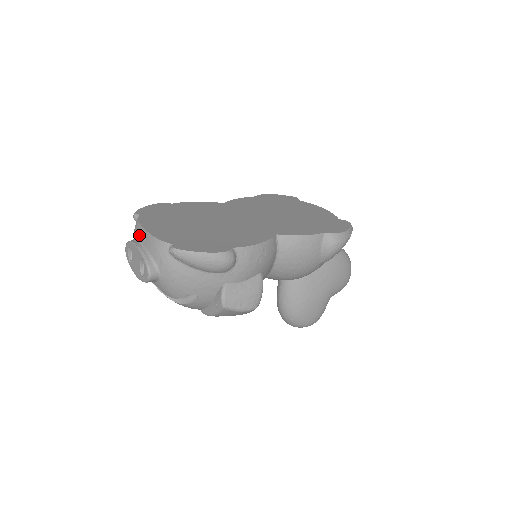
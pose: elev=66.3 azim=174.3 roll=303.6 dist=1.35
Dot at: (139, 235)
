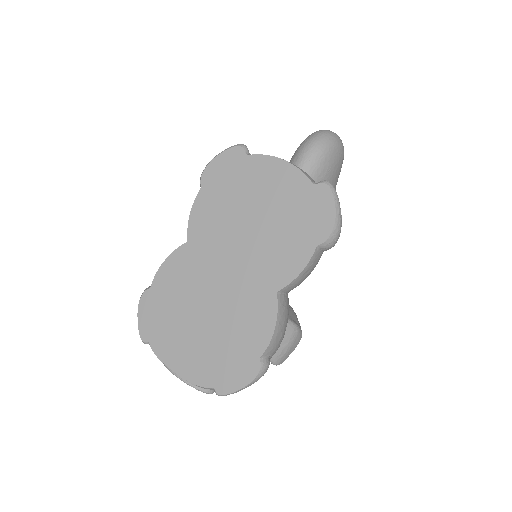
Dot at: occluded
